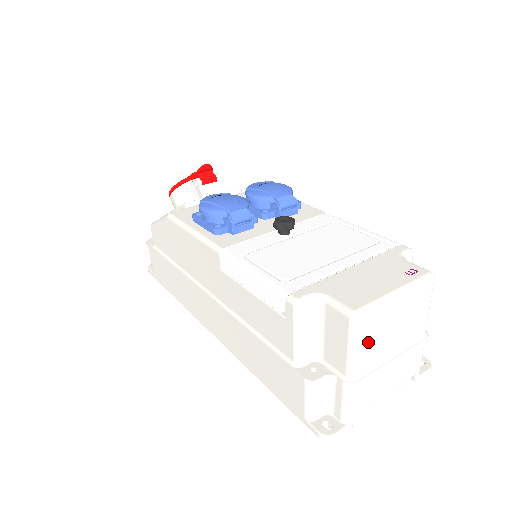
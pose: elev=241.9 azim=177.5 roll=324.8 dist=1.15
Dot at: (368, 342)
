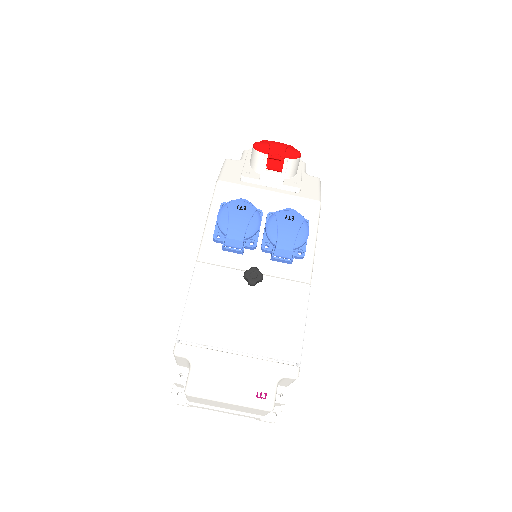
Dot at: (200, 401)
